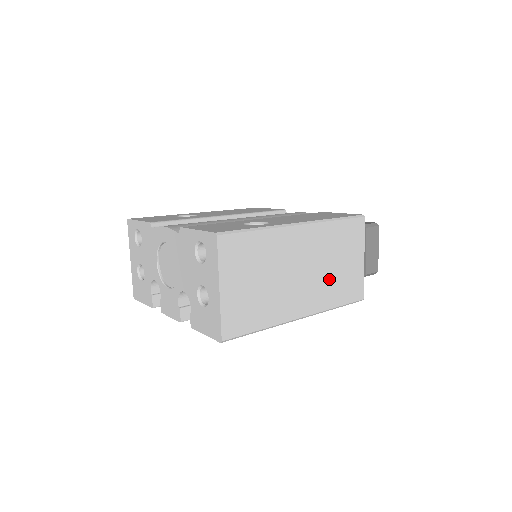
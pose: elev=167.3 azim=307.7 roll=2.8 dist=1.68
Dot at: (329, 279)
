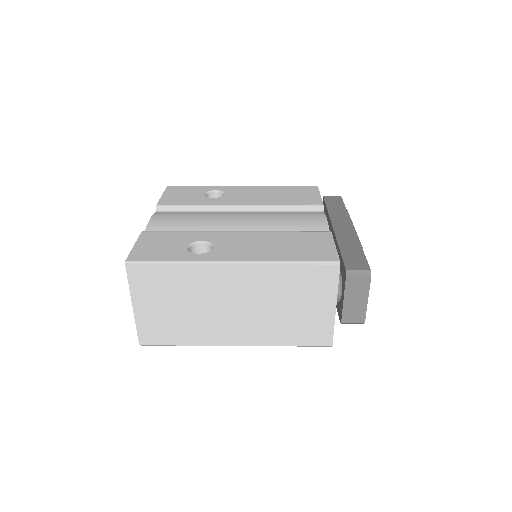
Dot at: (276, 319)
